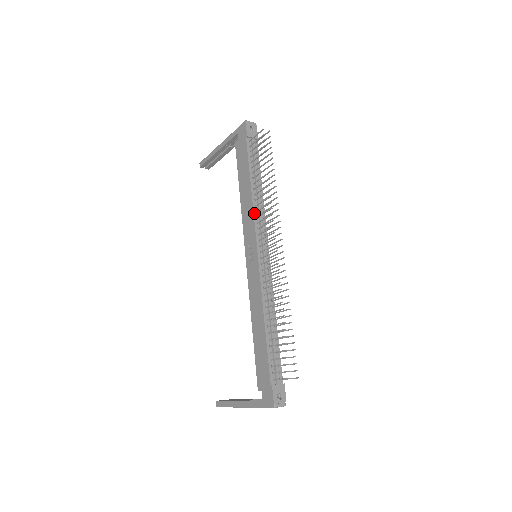
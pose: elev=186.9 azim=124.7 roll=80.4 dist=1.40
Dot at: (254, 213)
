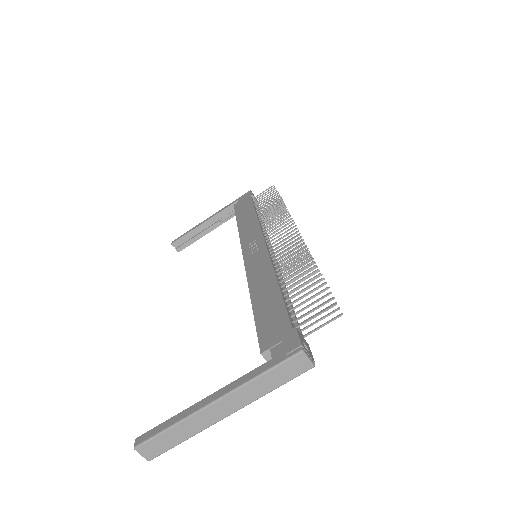
Dot at: (260, 224)
